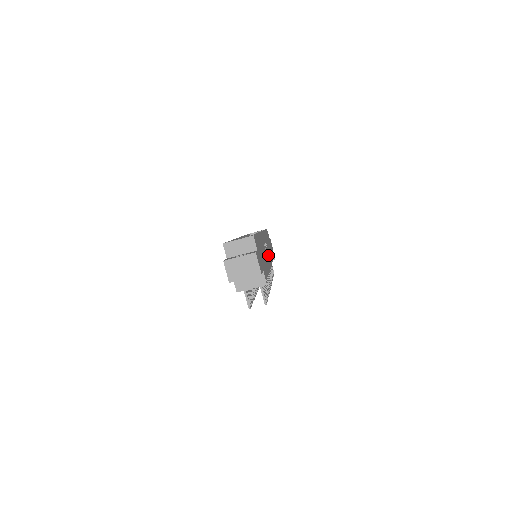
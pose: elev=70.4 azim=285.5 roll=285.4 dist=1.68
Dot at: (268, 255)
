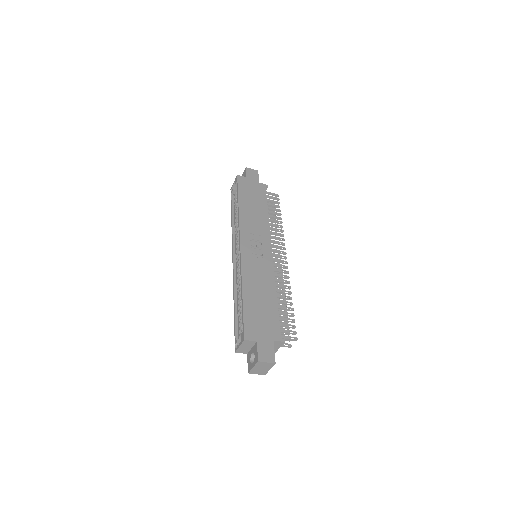
Dot at: (262, 248)
